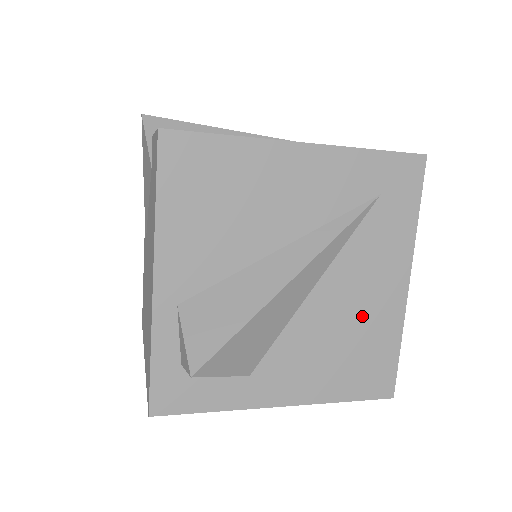
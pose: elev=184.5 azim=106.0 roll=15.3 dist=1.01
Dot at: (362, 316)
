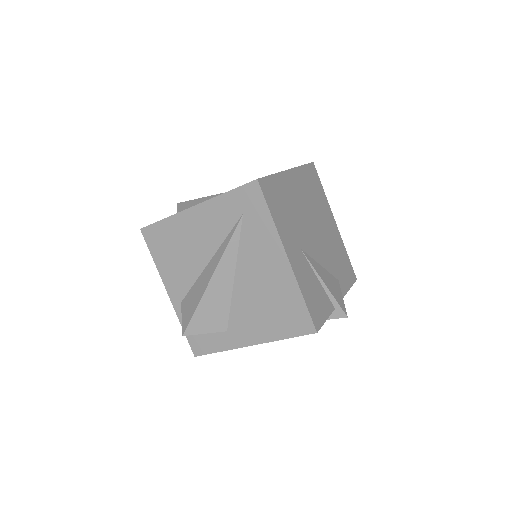
Dot at: (269, 286)
